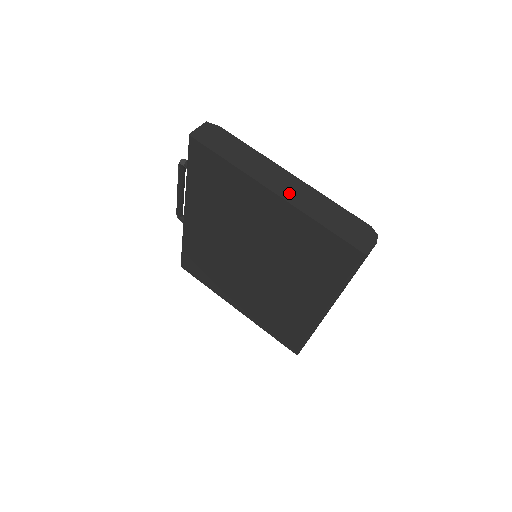
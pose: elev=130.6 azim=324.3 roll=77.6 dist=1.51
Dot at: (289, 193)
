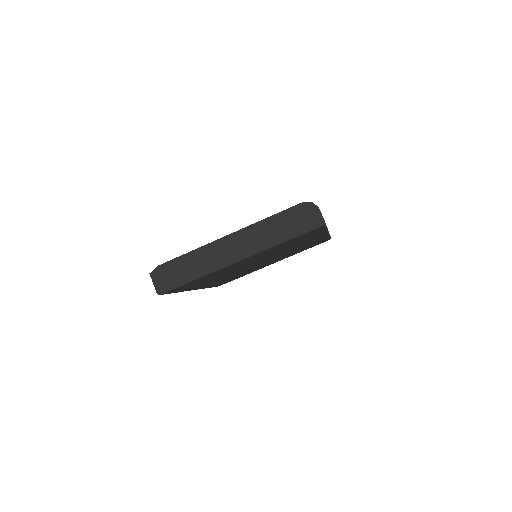
Dot at: (245, 249)
